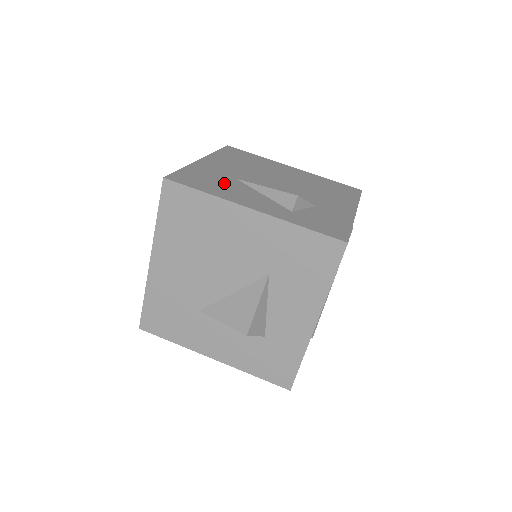
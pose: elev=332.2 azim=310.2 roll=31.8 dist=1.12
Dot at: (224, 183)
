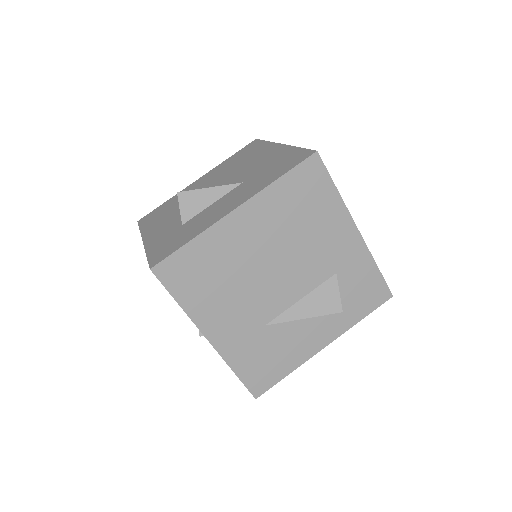
Dot at: (274, 346)
